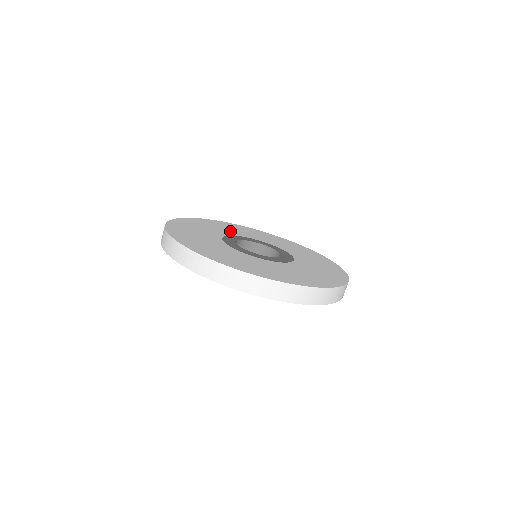
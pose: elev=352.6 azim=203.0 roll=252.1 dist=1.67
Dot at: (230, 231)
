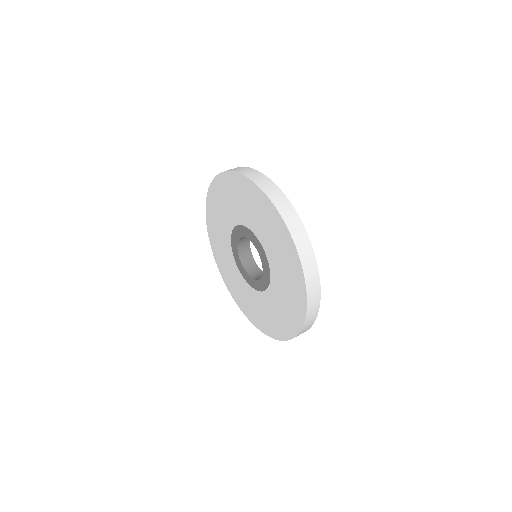
Dot at: occluded
